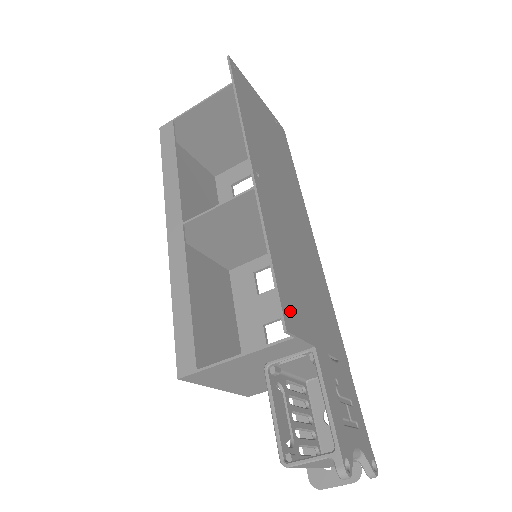
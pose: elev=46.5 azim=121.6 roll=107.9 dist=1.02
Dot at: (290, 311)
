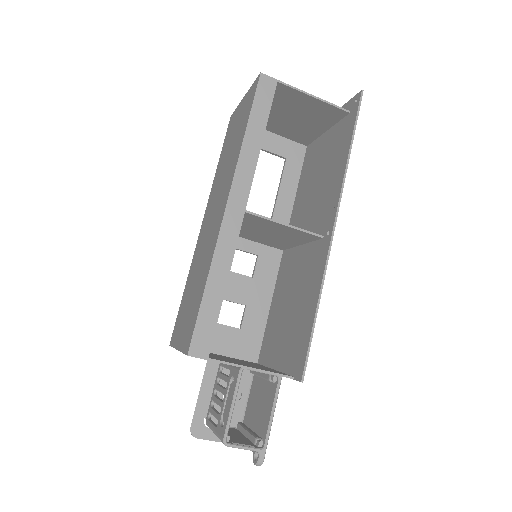
Dot at: (301, 360)
